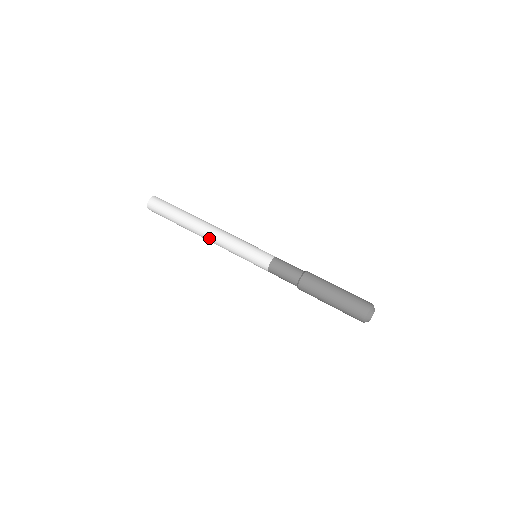
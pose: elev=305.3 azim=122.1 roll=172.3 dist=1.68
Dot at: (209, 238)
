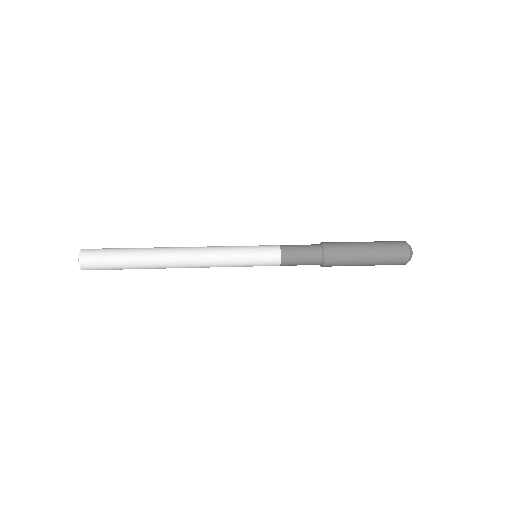
Dot at: (189, 257)
